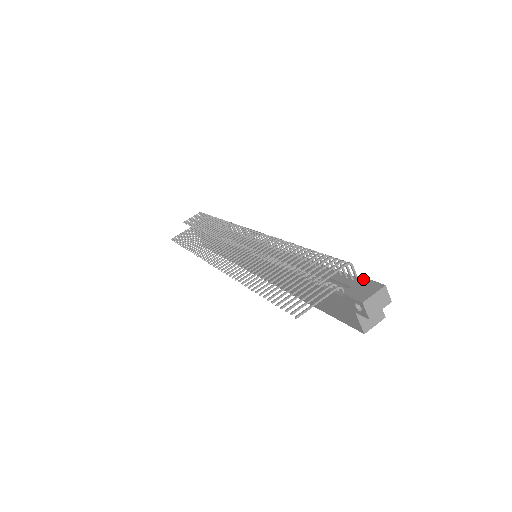
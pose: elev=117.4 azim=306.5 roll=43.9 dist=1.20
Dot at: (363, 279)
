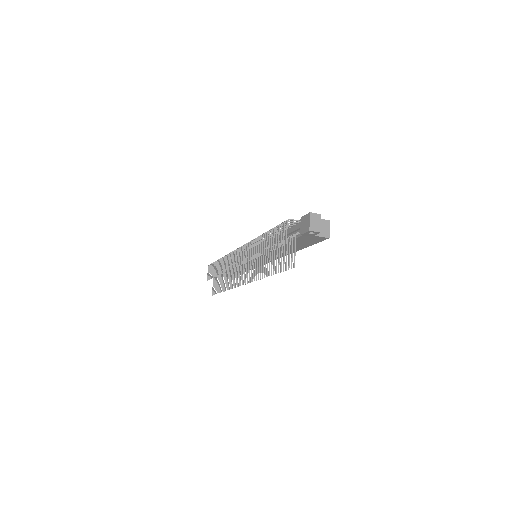
Dot at: (301, 219)
